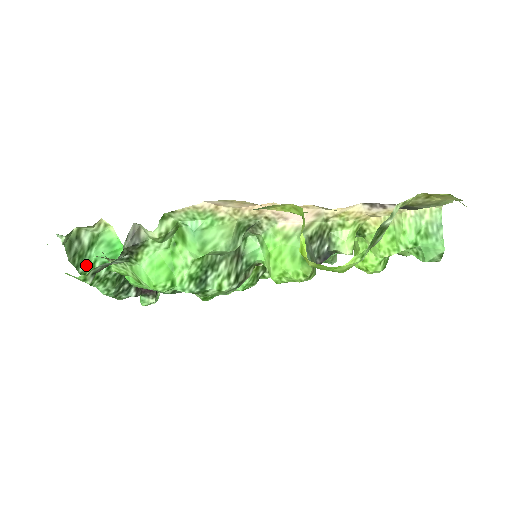
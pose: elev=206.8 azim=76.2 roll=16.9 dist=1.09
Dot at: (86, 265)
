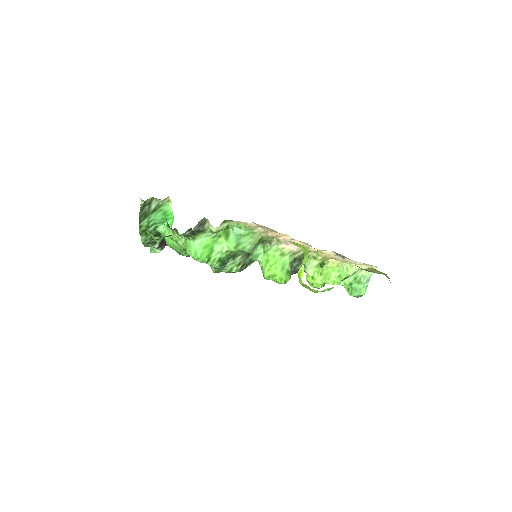
Dot at: (145, 222)
